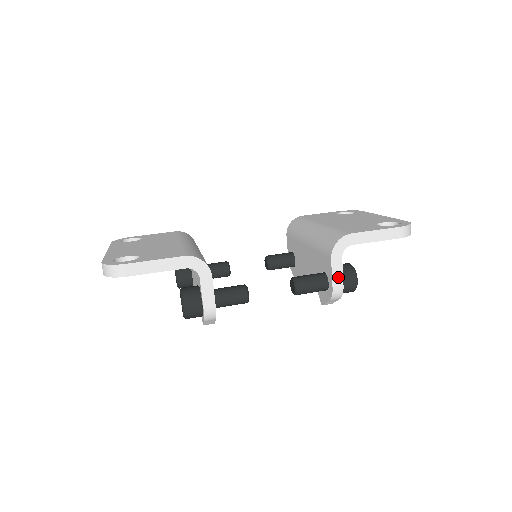
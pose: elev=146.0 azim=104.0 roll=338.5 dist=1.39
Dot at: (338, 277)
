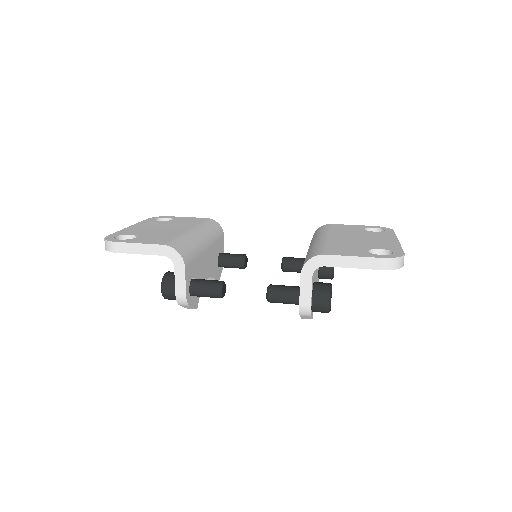
Dot at: (306, 295)
